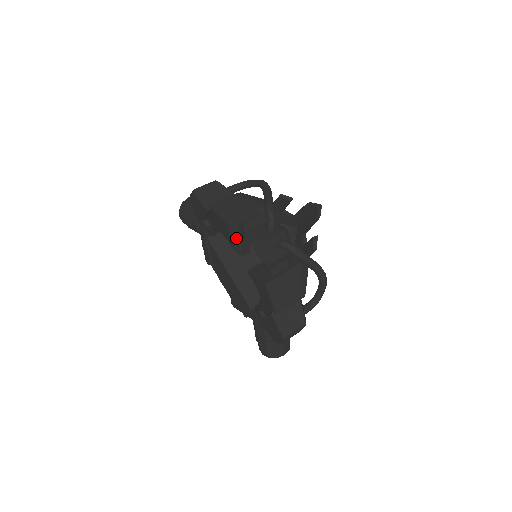
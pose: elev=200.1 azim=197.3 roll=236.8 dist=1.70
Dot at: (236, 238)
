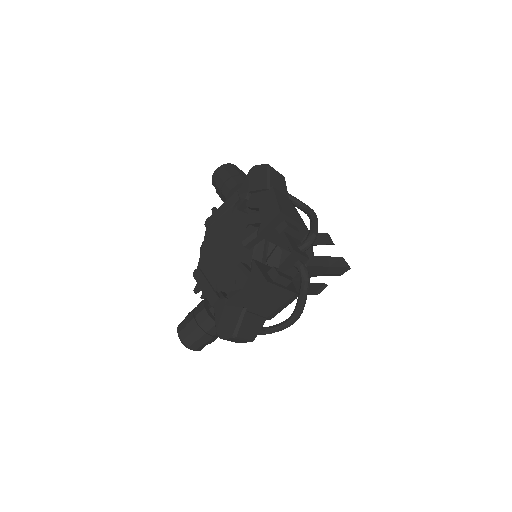
Dot at: (269, 228)
